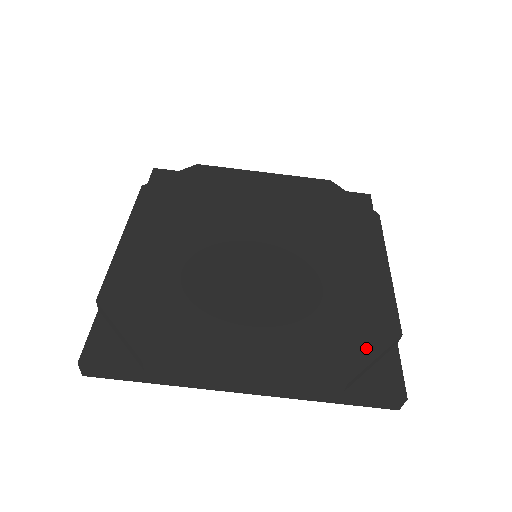
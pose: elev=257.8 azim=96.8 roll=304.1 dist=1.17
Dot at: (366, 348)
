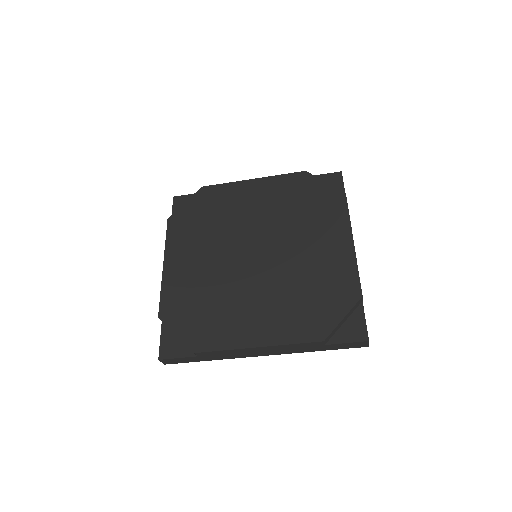
Dot at: (336, 312)
